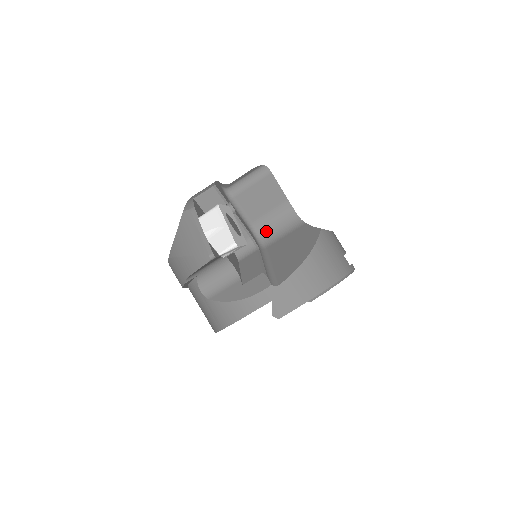
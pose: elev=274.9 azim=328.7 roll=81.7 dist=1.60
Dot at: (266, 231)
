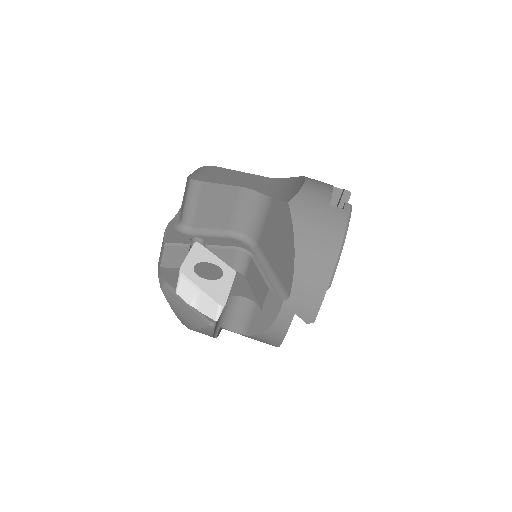
Dot at: (246, 227)
